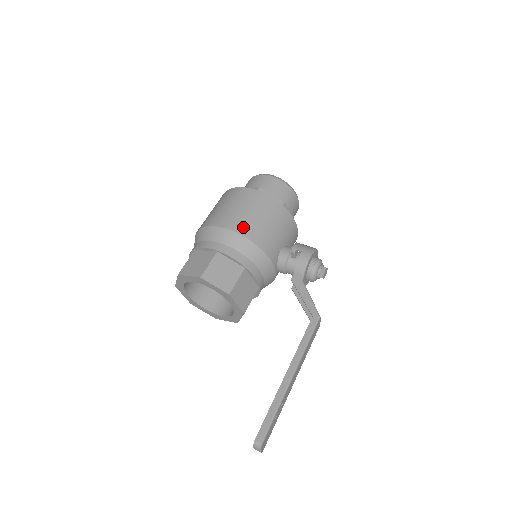
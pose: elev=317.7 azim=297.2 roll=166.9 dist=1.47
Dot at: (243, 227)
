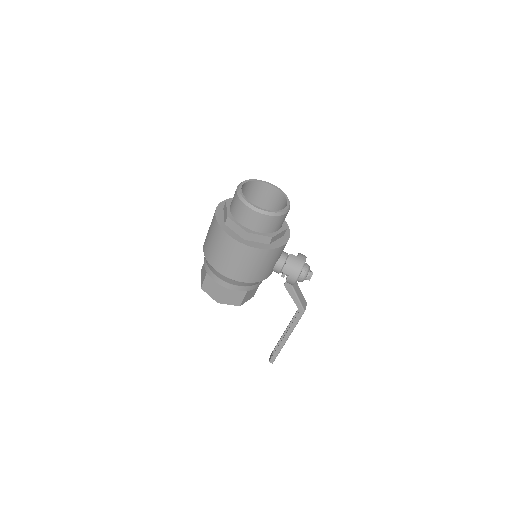
Dot at: (239, 276)
